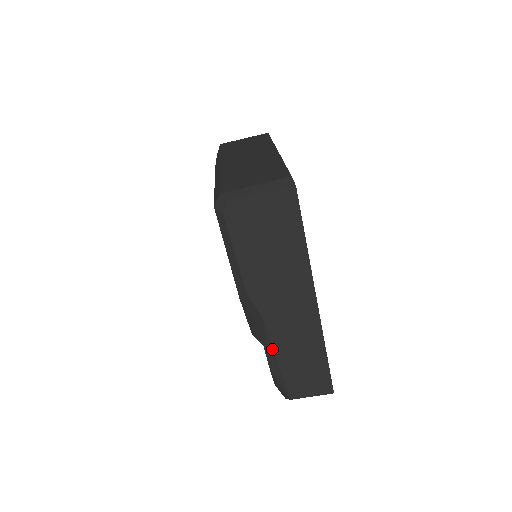
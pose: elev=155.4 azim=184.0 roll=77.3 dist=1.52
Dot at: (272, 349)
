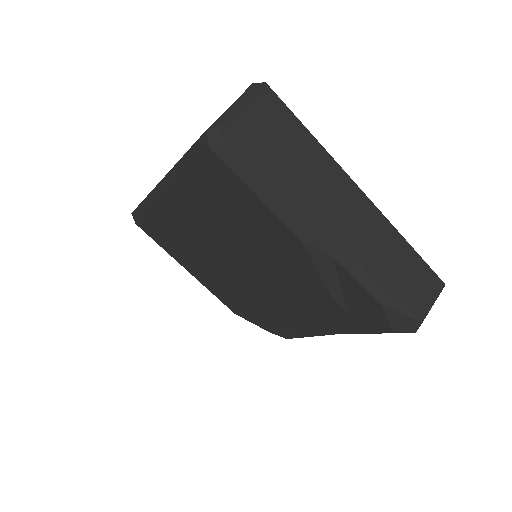
Dot at: (367, 273)
